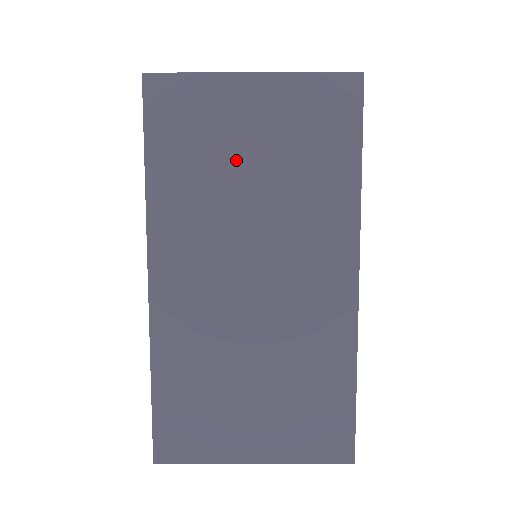
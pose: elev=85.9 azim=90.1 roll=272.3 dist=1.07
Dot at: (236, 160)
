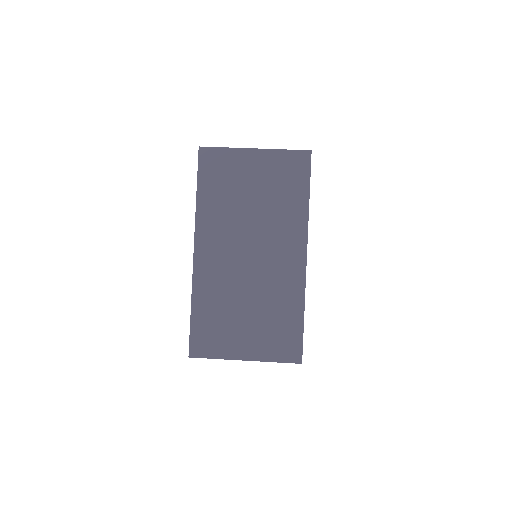
Dot at: occluded
